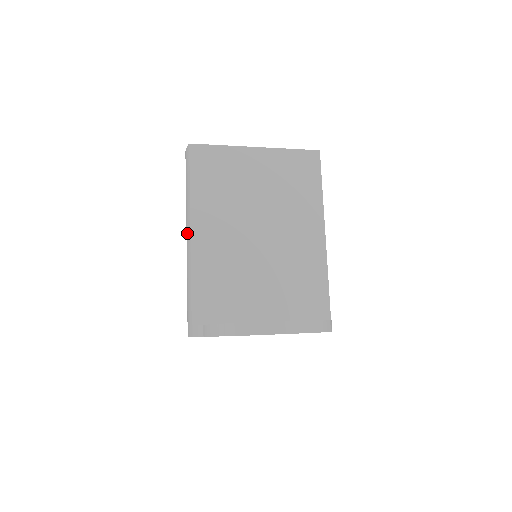
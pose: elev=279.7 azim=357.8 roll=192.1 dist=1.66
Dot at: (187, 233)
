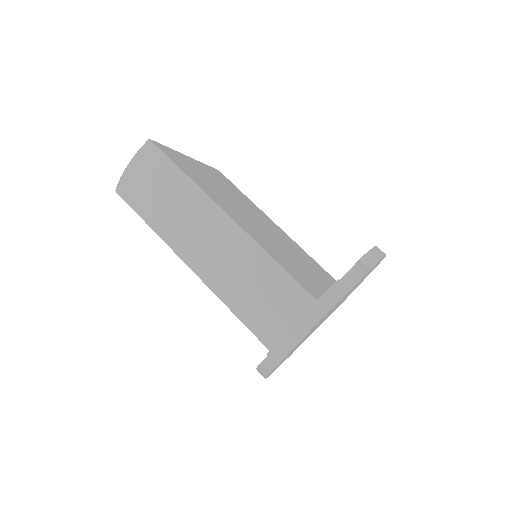
Dot at: (216, 225)
